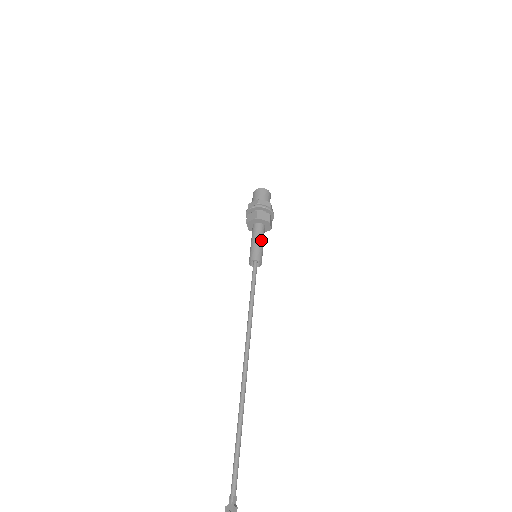
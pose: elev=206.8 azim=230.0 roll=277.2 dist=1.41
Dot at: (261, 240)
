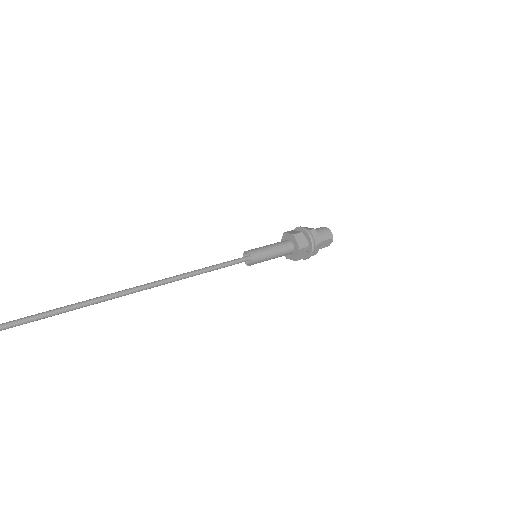
Dot at: (272, 245)
